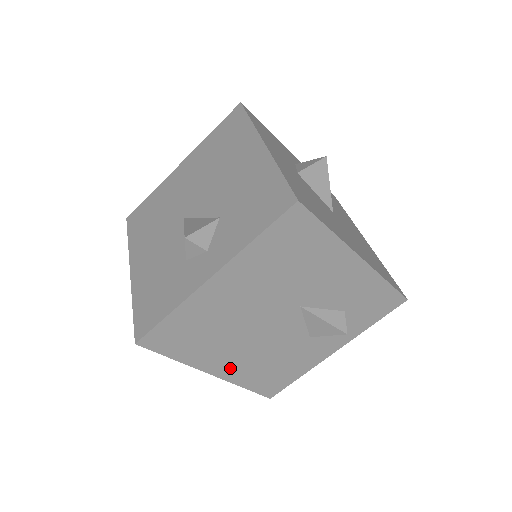
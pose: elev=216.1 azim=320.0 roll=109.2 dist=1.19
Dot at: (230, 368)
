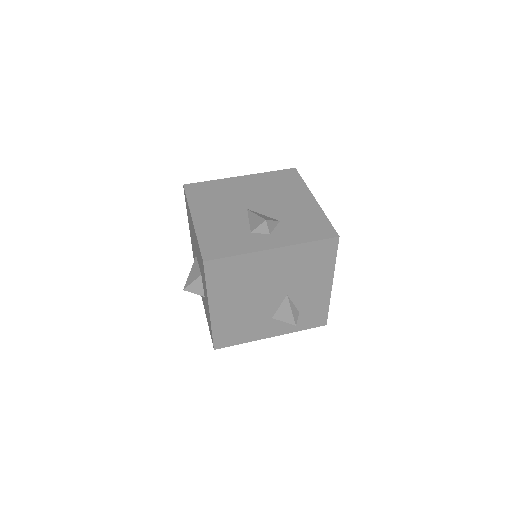
Dot at: (221, 312)
